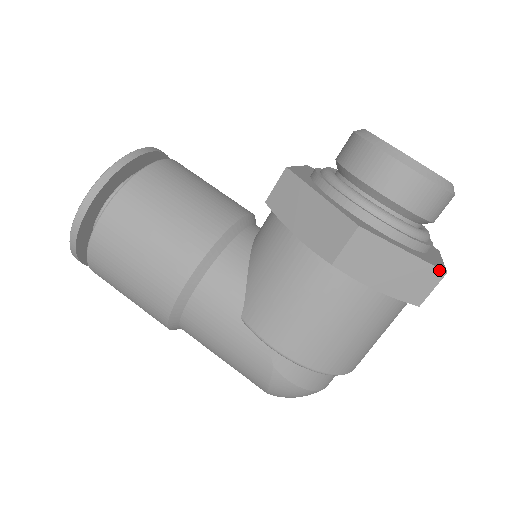
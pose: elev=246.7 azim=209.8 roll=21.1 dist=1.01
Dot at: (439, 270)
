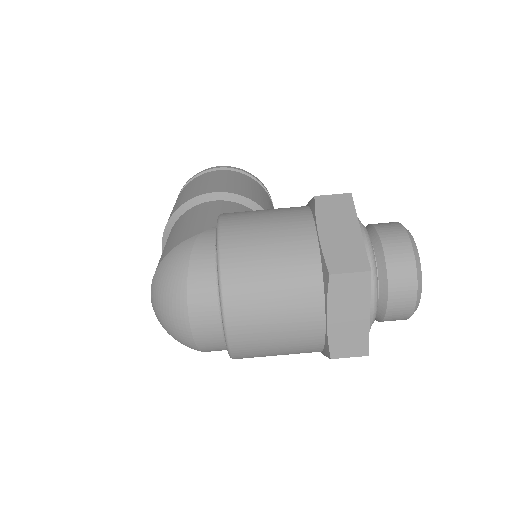
Dot at: (368, 263)
